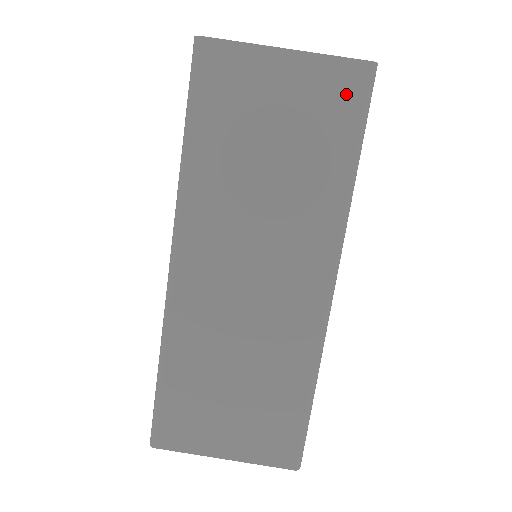
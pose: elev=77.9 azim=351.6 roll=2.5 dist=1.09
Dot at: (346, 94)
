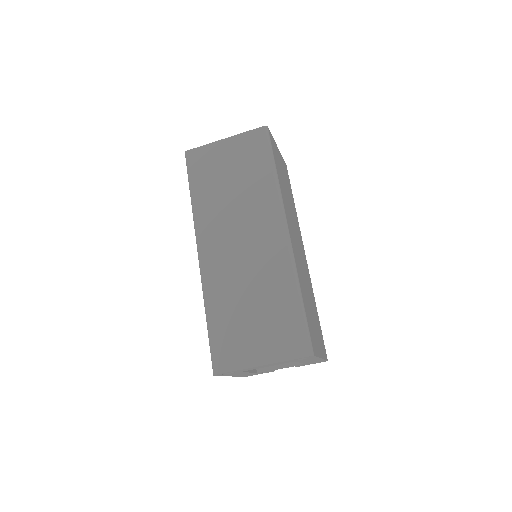
Dot at: (257, 143)
